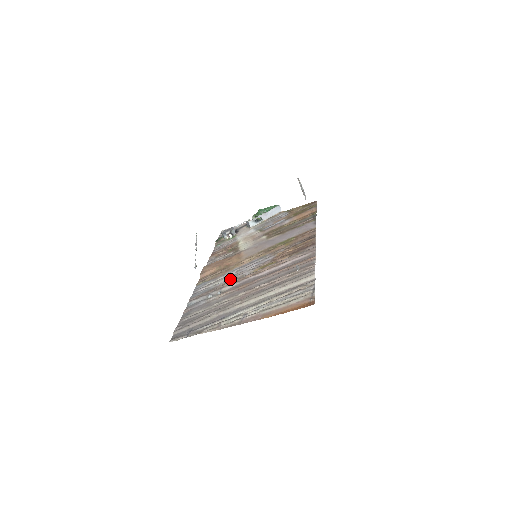
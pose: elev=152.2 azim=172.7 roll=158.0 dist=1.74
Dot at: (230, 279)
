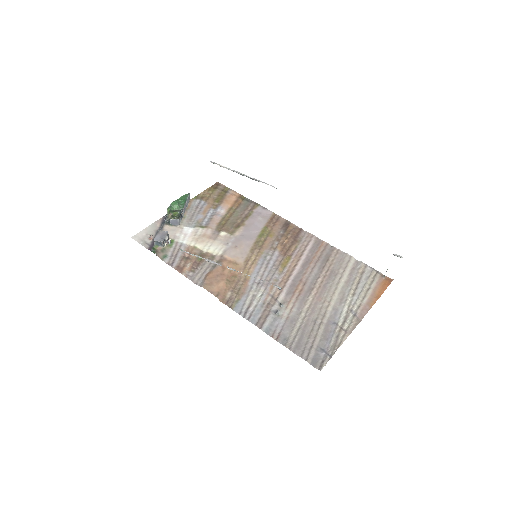
Dot at: (268, 288)
